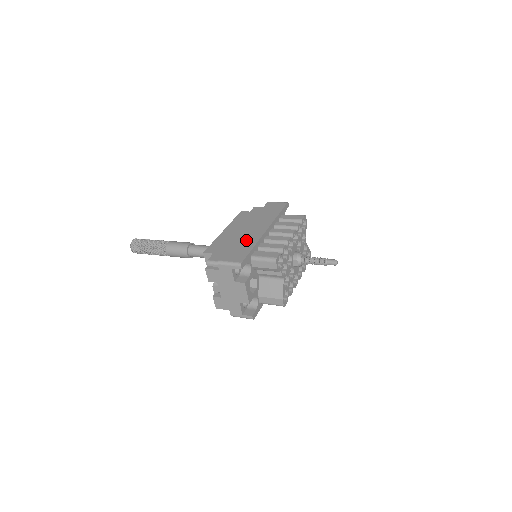
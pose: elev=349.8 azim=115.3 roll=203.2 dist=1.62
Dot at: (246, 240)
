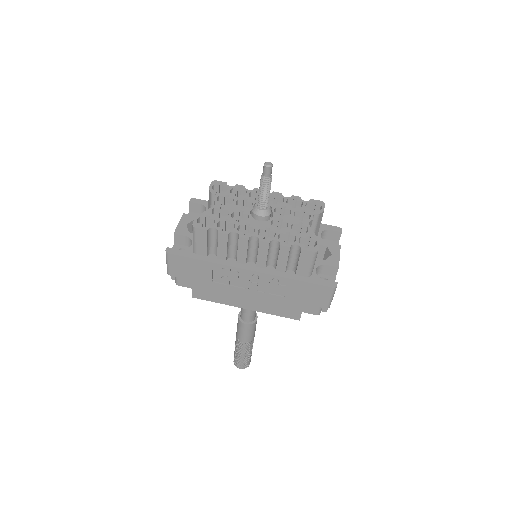
Dot at: occluded
